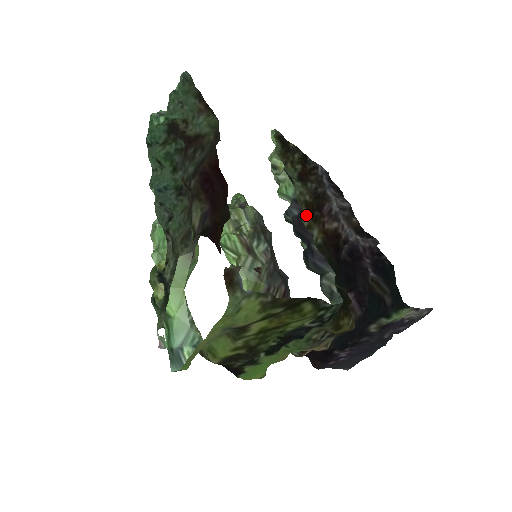
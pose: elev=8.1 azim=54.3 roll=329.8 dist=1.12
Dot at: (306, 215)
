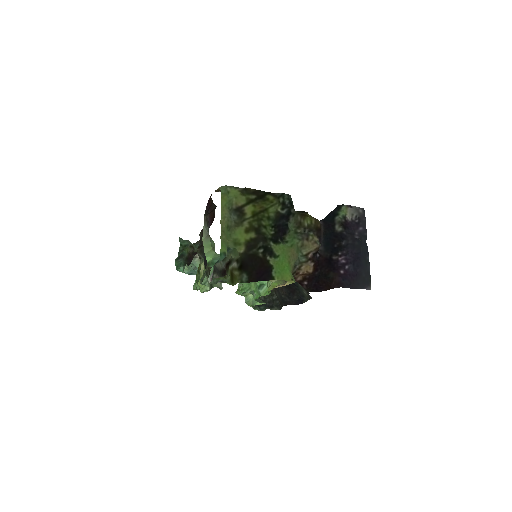
Dot at: occluded
